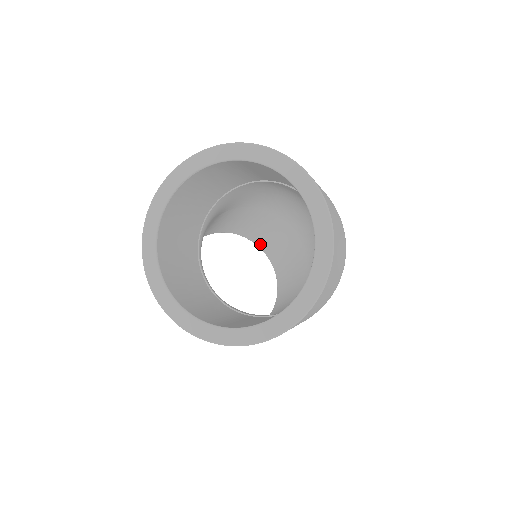
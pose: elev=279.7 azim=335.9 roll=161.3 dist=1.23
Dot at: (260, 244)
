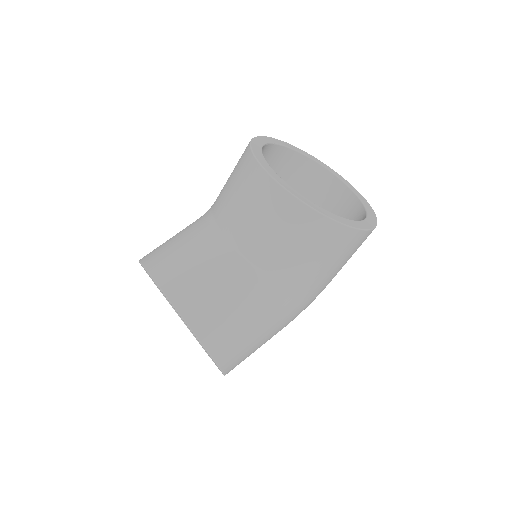
Dot at: occluded
